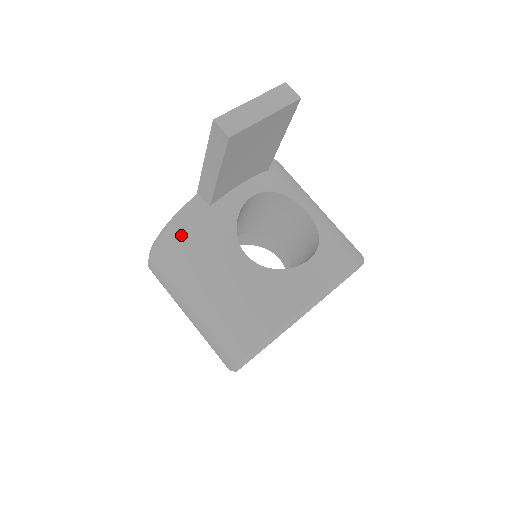
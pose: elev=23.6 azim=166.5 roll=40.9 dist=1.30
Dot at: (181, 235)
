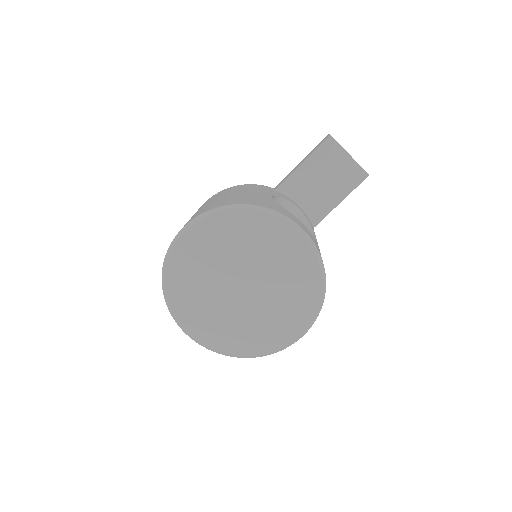
Dot at: (246, 186)
